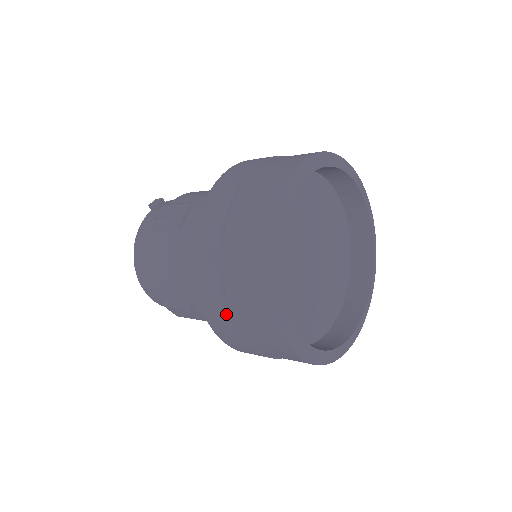
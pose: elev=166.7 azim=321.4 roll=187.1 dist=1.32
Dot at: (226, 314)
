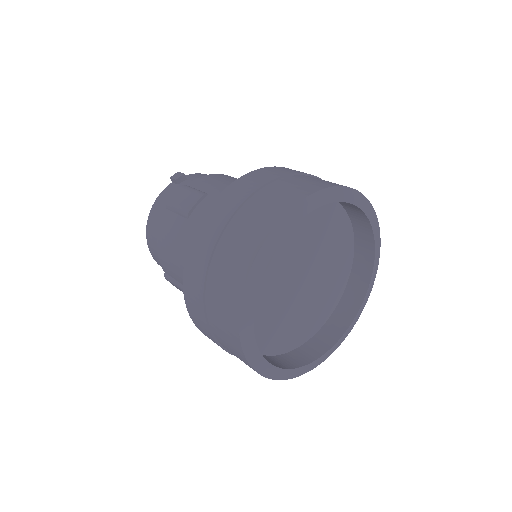
Dot at: (203, 319)
